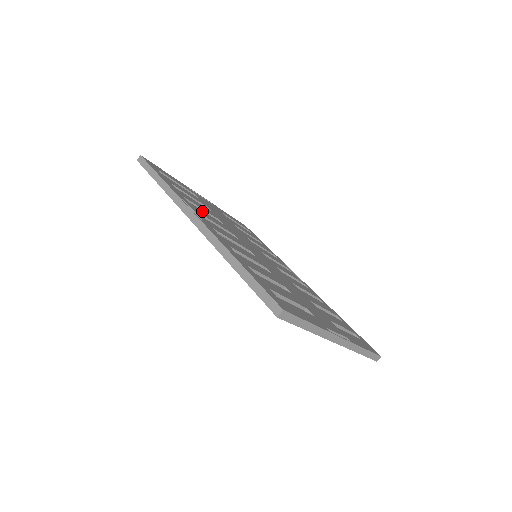
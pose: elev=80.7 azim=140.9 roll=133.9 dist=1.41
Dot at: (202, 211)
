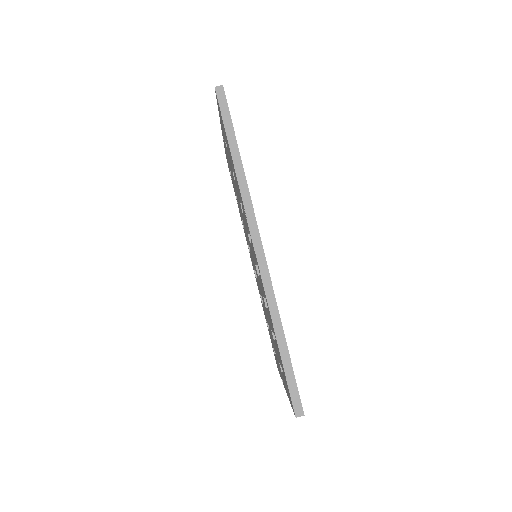
Dot at: occluded
